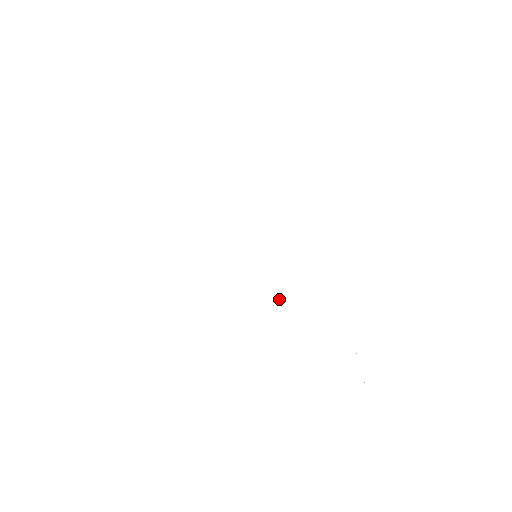
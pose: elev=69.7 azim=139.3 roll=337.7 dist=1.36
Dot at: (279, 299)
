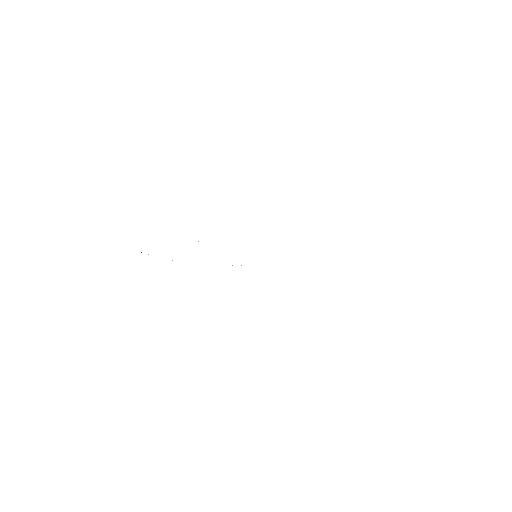
Dot at: occluded
